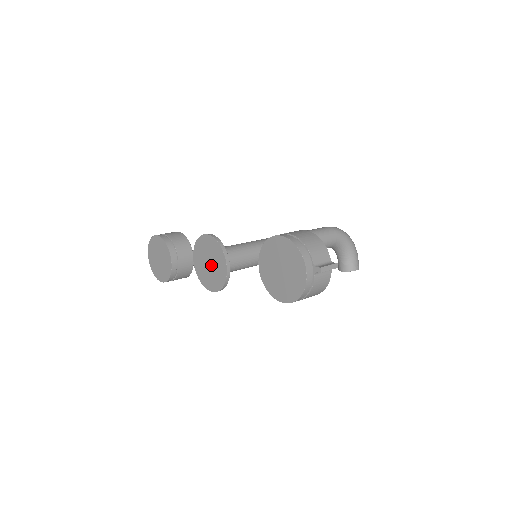
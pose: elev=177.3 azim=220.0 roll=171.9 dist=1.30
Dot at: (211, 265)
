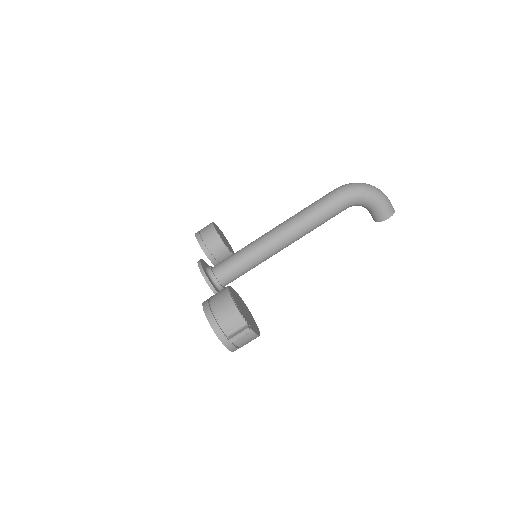
Dot at: occluded
